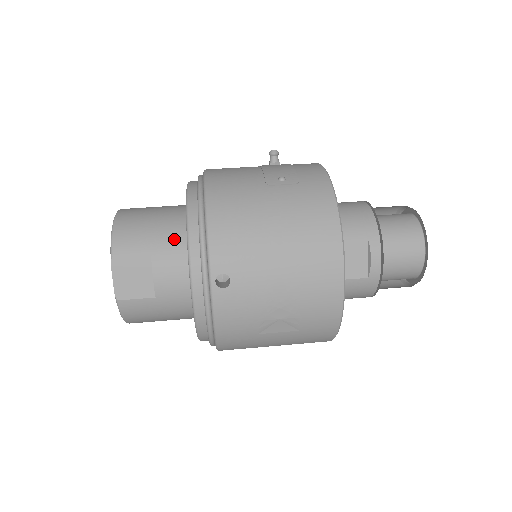
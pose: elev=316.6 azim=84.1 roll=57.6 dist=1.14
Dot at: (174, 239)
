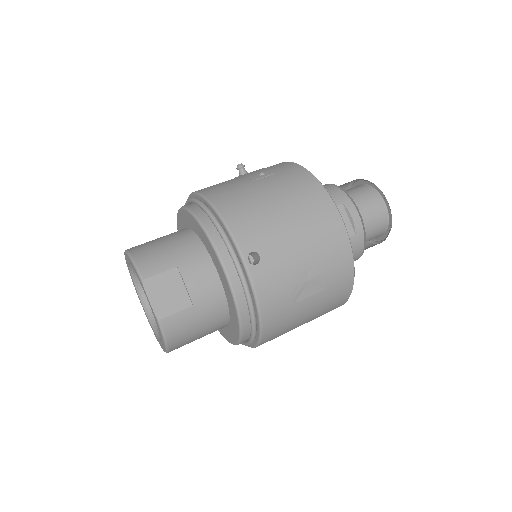
Dot at: (192, 249)
